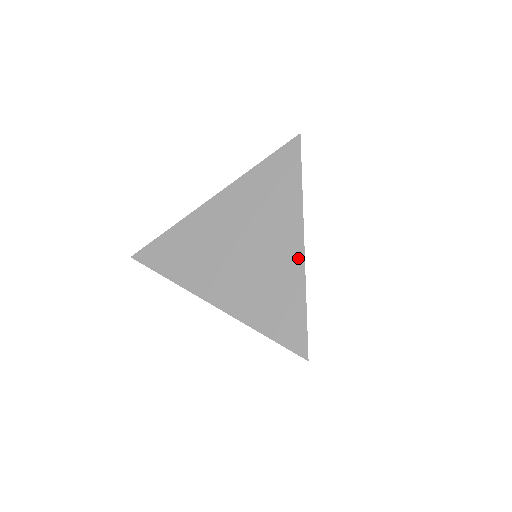
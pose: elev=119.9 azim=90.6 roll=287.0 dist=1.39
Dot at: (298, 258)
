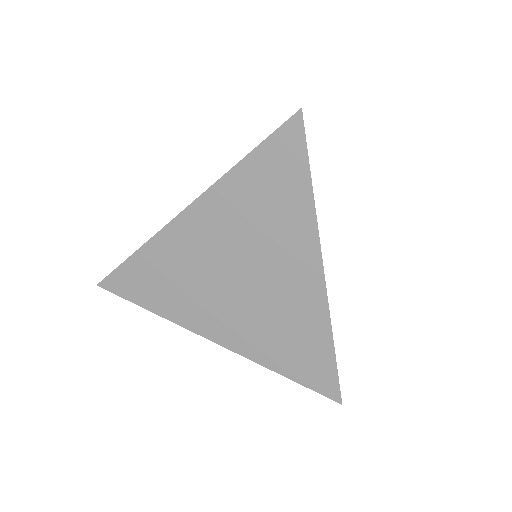
Dot at: (318, 295)
